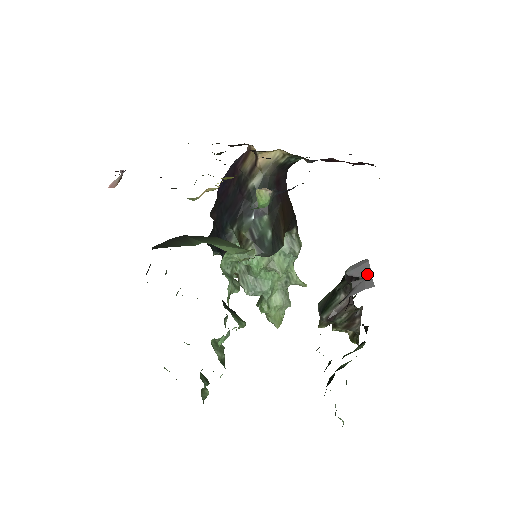
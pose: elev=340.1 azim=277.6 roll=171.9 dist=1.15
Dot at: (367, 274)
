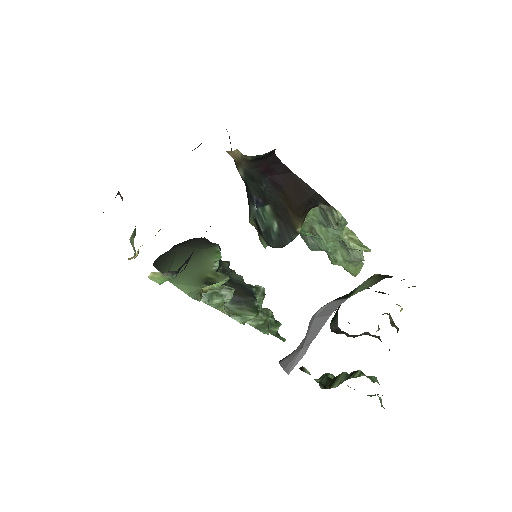
Dot at: (308, 341)
